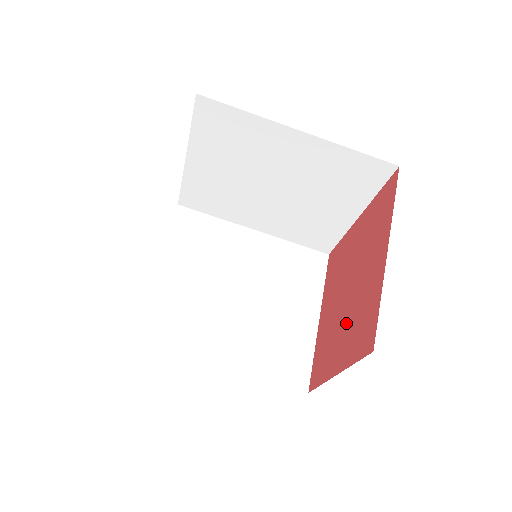
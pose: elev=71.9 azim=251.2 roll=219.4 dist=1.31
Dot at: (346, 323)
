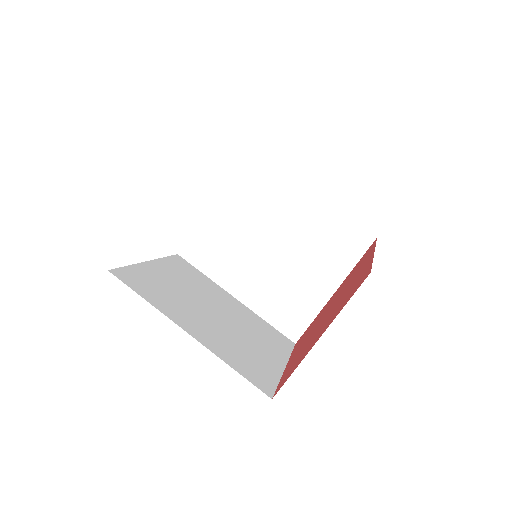
Dot at: (329, 315)
